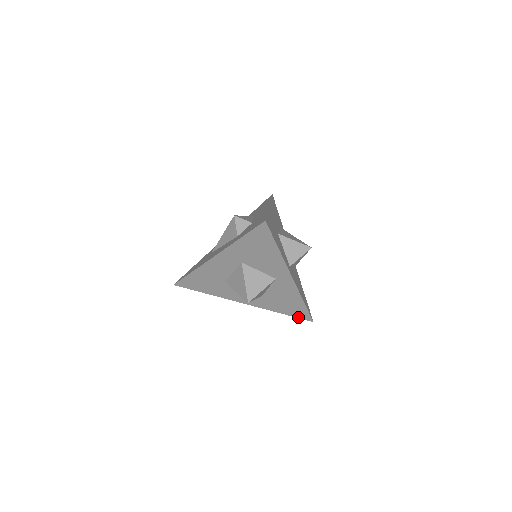
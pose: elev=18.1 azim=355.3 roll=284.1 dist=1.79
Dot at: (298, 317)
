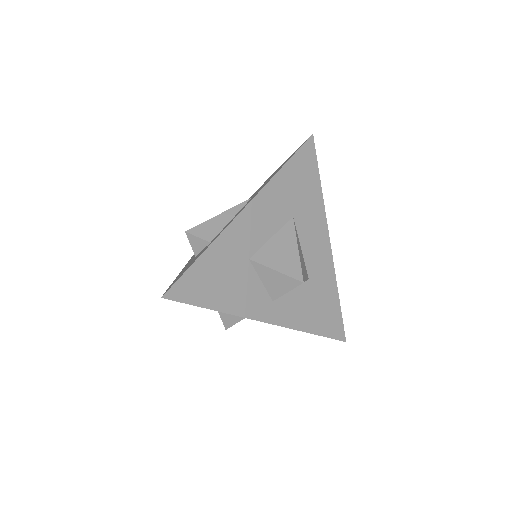
Dot at: occluded
